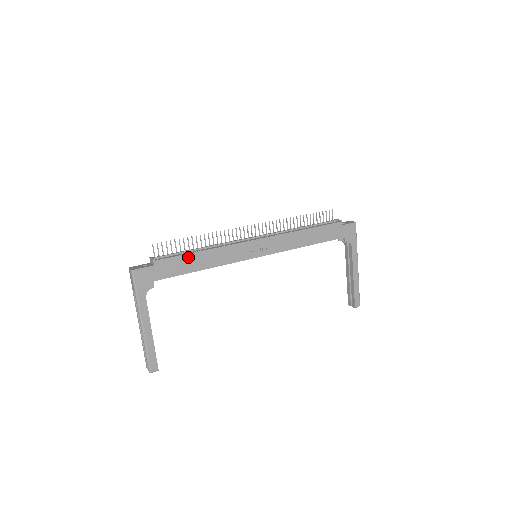
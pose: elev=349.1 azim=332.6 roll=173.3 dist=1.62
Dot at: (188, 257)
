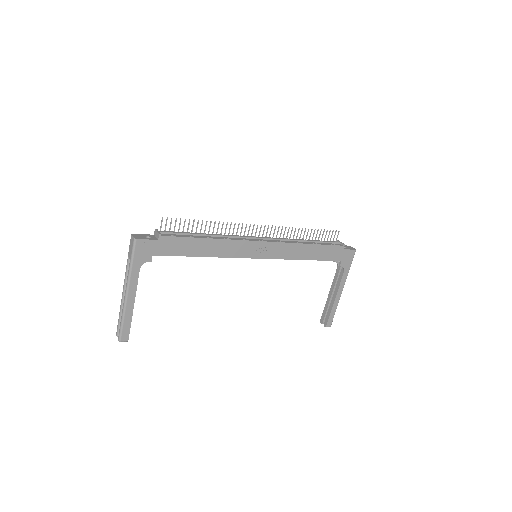
Dot at: (194, 241)
